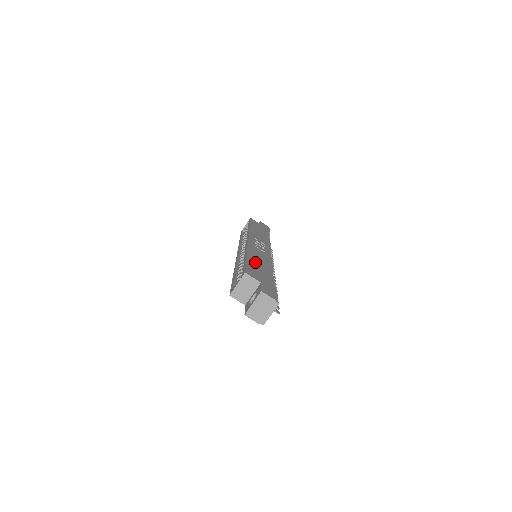
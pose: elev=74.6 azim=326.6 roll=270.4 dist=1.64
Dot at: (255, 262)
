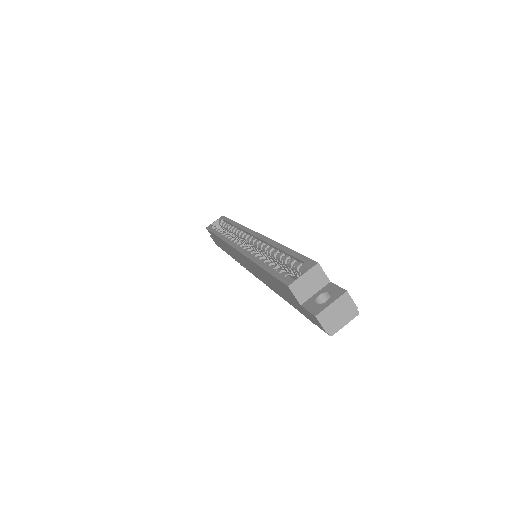
Dot at: occluded
